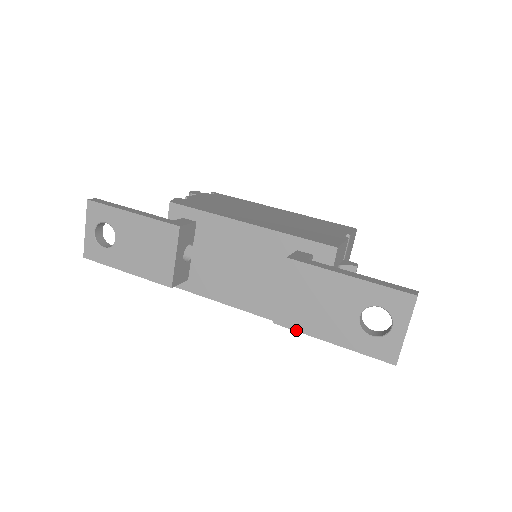
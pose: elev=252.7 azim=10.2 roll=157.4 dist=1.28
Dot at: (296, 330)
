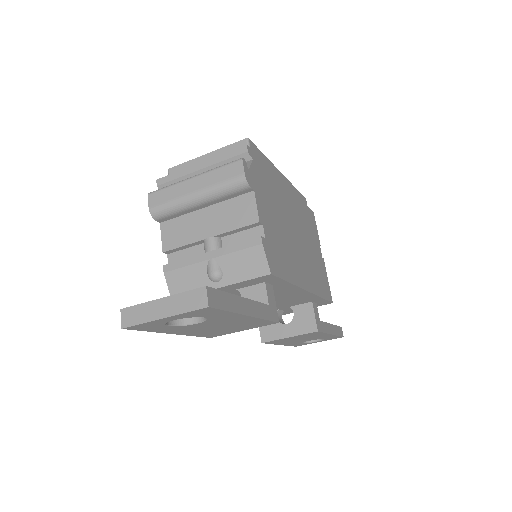
Dot at: occluded
